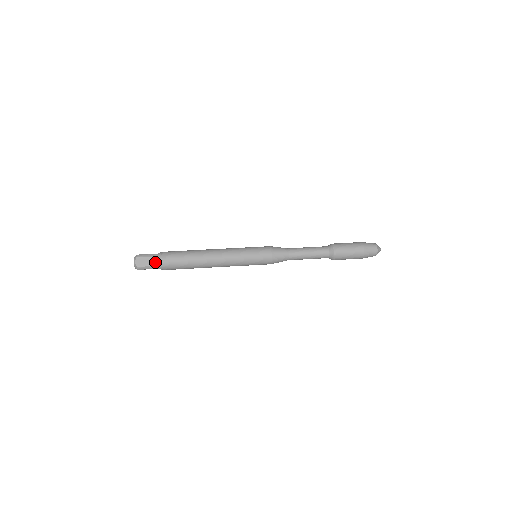
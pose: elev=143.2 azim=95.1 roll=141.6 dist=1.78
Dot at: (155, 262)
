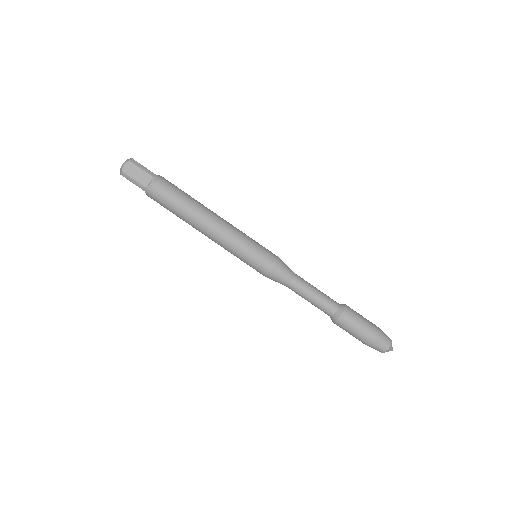
Dot at: occluded
